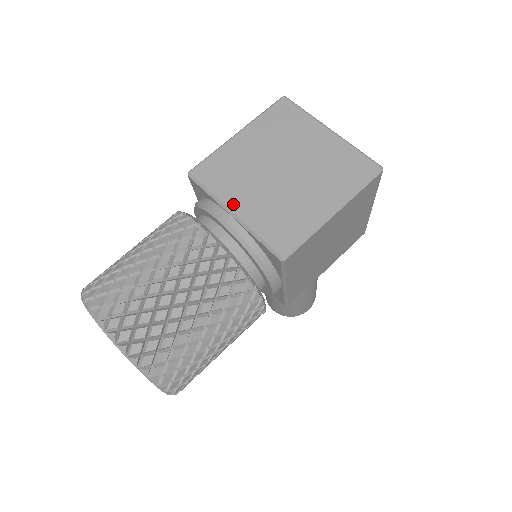
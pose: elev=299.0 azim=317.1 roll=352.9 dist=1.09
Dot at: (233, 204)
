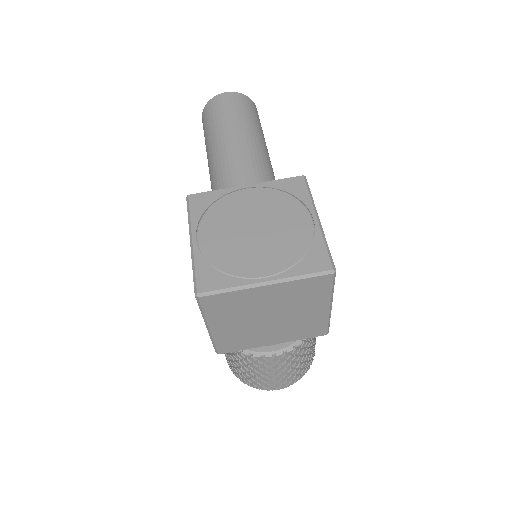
Dot at: (267, 344)
